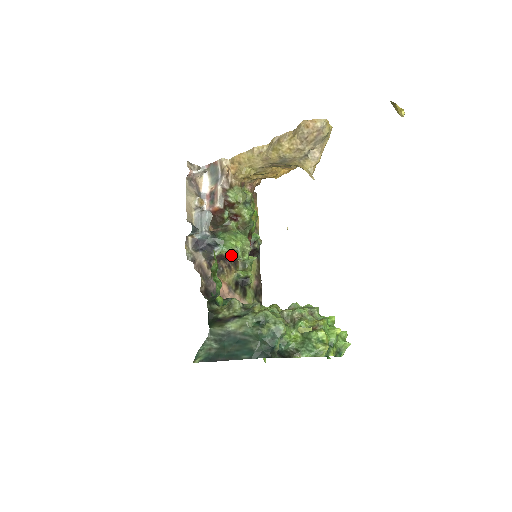
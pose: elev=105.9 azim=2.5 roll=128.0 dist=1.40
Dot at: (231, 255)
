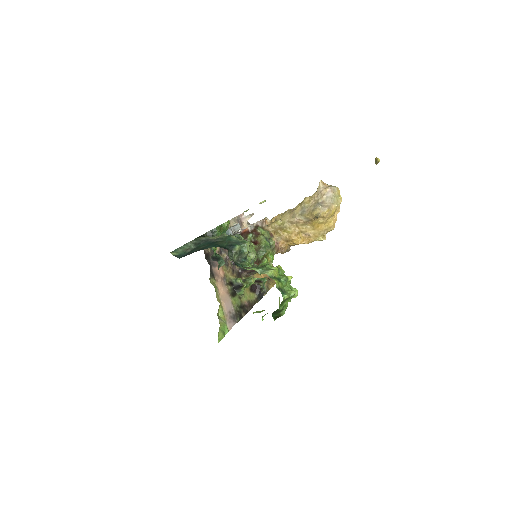
Dot at: occluded
